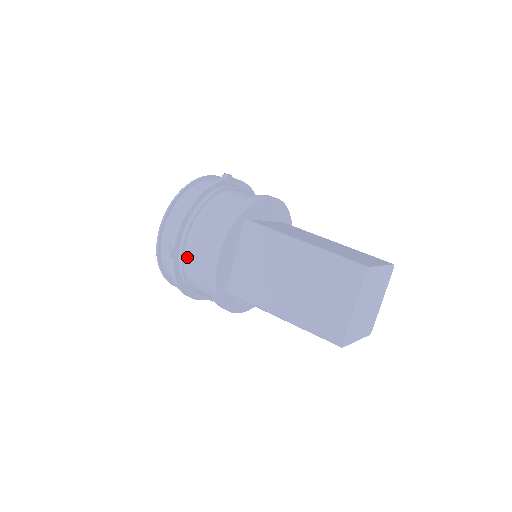
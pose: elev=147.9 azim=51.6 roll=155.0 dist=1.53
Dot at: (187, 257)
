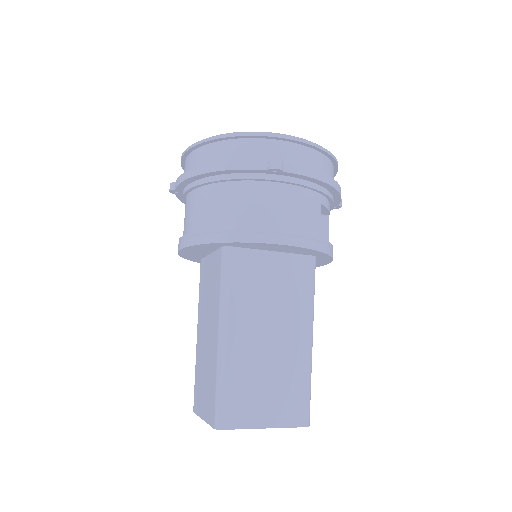
Dot at: (185, 204)
